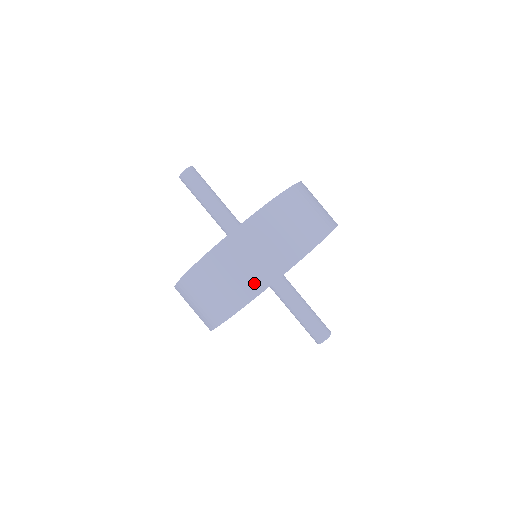
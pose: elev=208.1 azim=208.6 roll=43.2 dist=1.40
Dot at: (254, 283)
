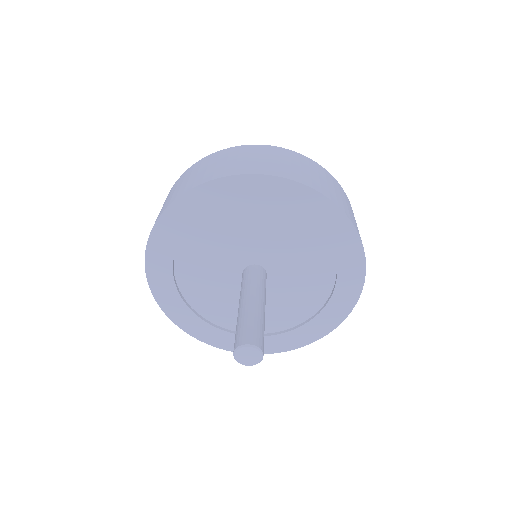
Dot at: occluded
